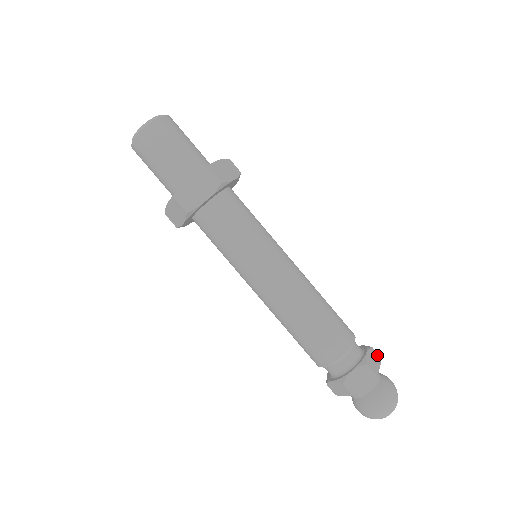
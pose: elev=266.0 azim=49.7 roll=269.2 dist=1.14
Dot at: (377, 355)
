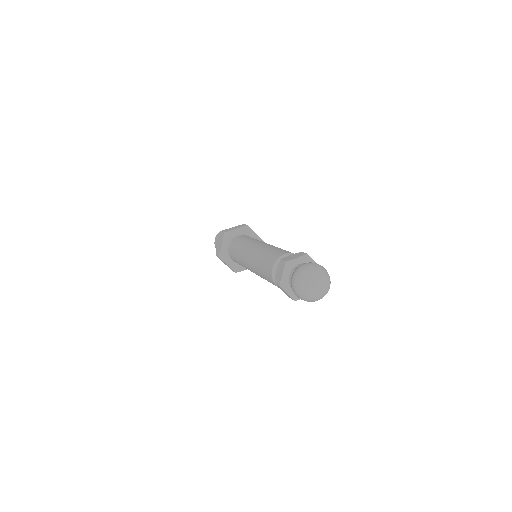
Dot at: occluded
